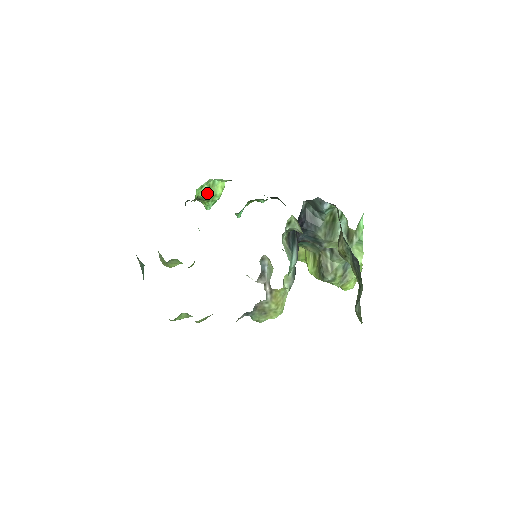
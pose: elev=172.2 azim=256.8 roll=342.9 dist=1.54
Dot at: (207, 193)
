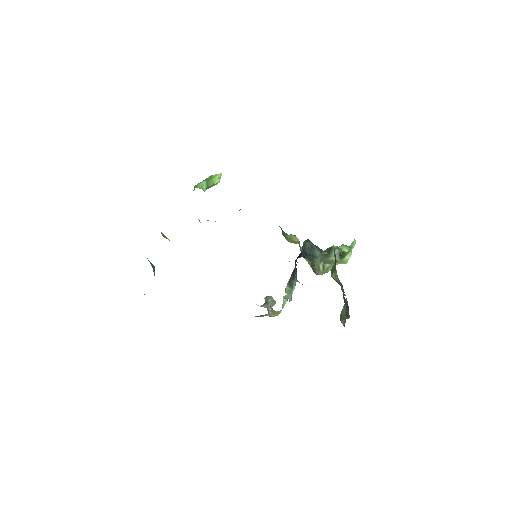
Dot at: (205, 185)
